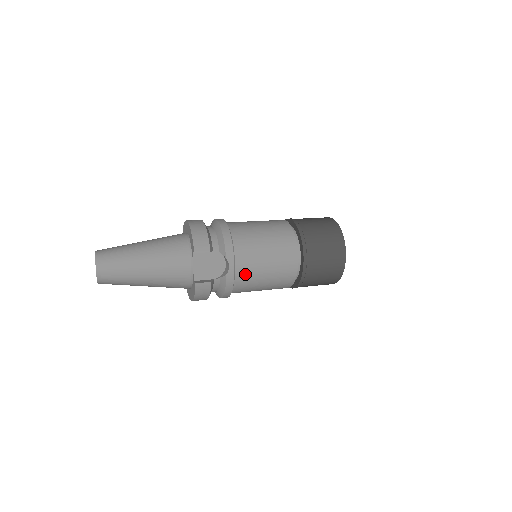
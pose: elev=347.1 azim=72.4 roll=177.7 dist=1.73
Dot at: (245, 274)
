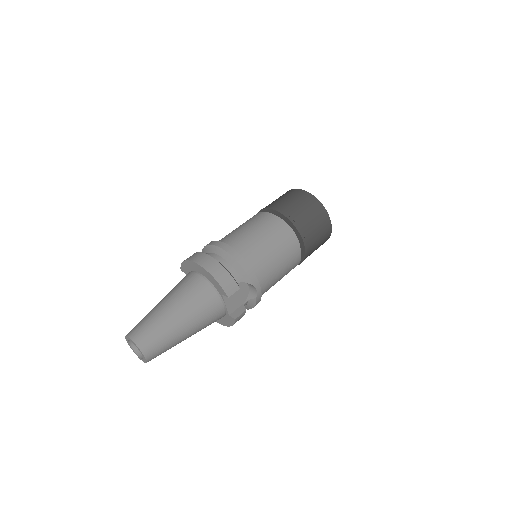
Dot at: (267, 286)
